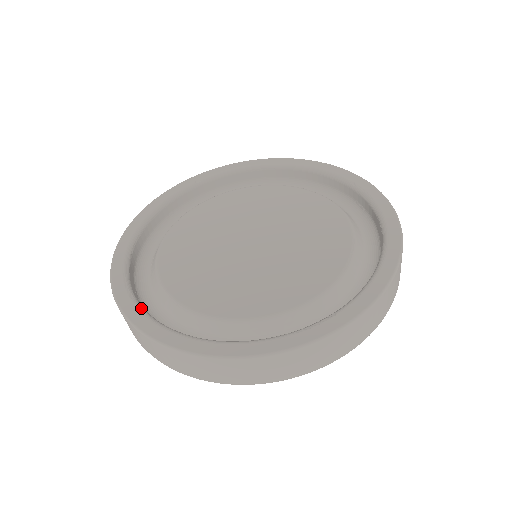
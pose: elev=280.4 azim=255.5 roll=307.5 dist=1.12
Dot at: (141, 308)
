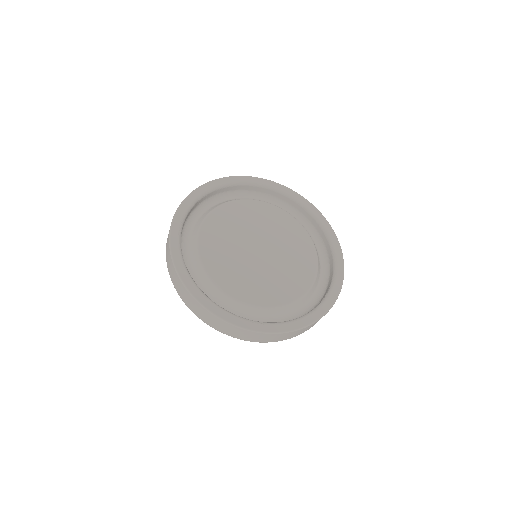
Dot at: (275, 323)
